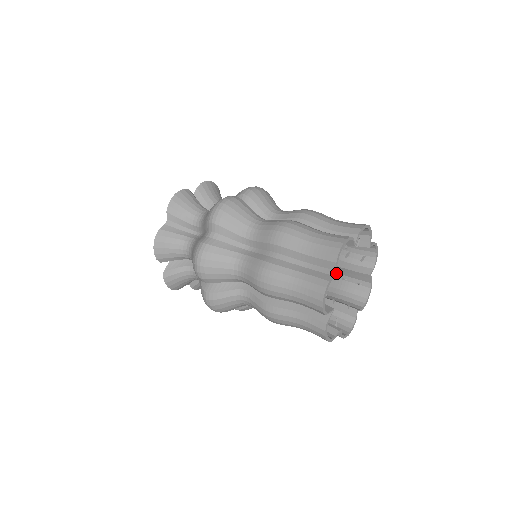
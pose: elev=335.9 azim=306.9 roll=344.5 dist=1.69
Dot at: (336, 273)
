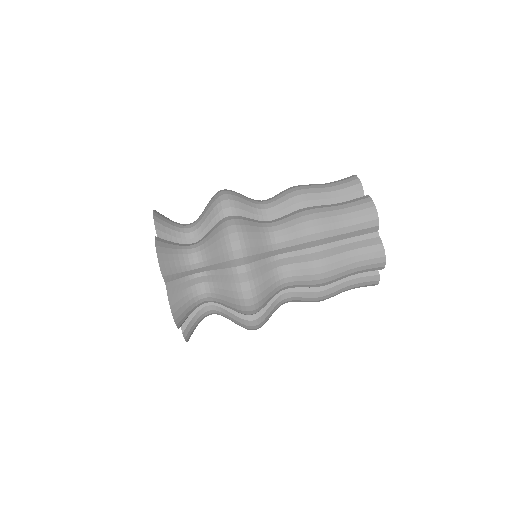
Dot at: (377, 233)
